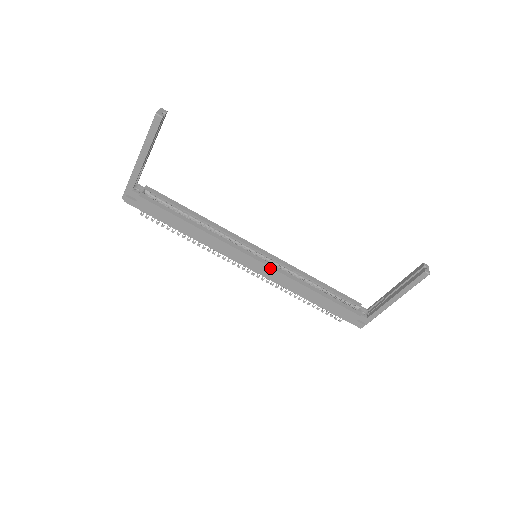
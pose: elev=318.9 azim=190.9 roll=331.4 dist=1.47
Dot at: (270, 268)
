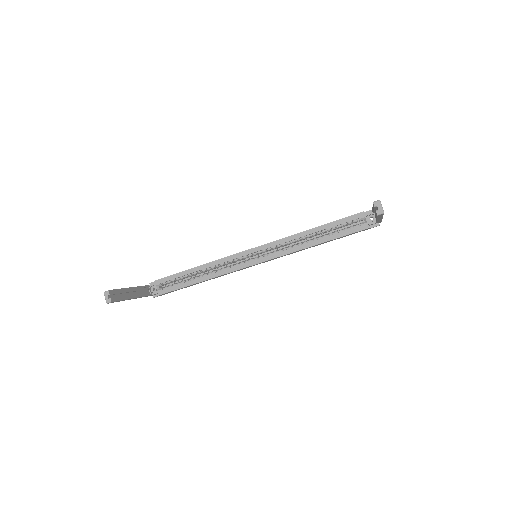
Dot at: (272, 259)
